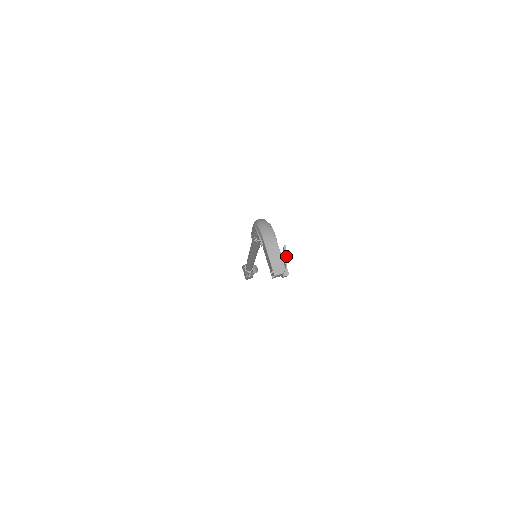
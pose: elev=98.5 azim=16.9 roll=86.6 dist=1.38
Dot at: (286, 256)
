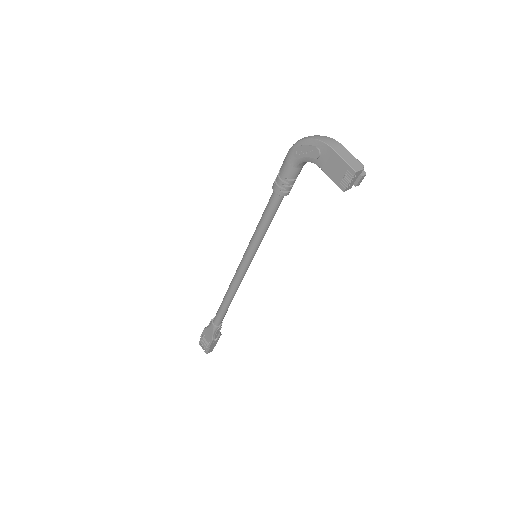
Dot at: occluded
